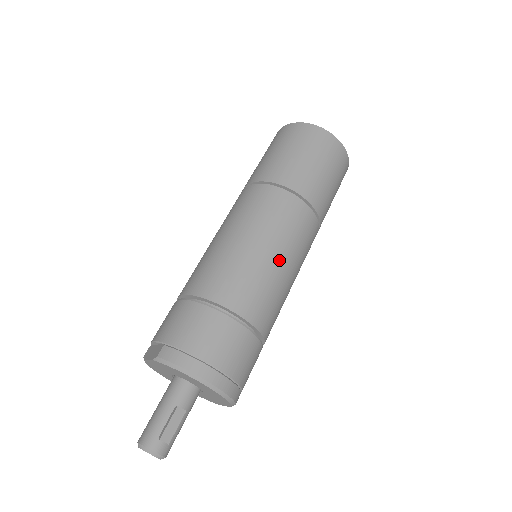
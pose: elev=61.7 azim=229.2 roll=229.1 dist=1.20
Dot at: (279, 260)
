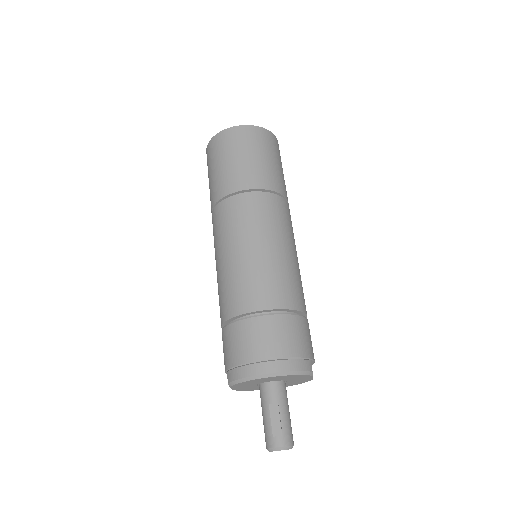
Dot at: (257, 249)
